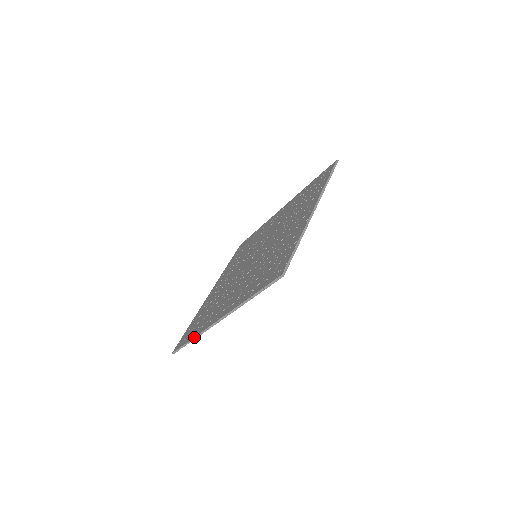
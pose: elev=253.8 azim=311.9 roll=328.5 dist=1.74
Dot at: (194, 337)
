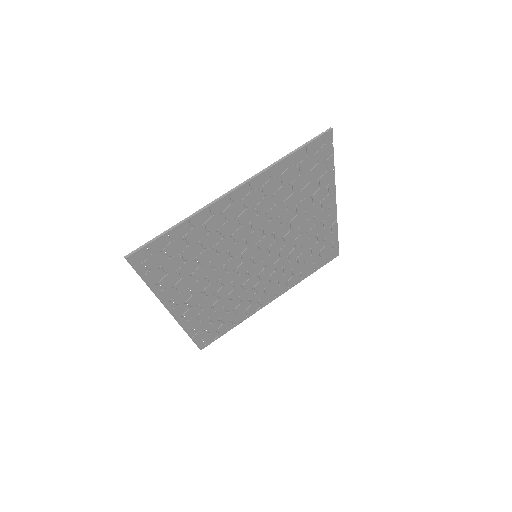
Dot at: (181, 221)
